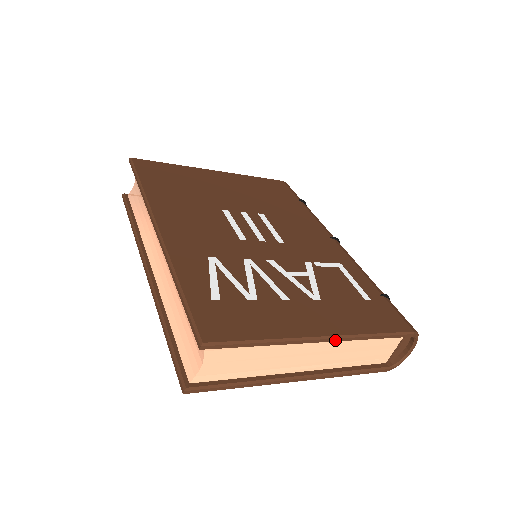
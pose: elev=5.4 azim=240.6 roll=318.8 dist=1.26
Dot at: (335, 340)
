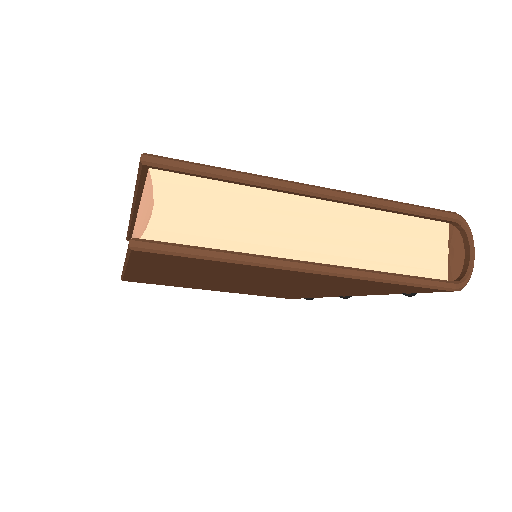
Dot at: (336, 195)
